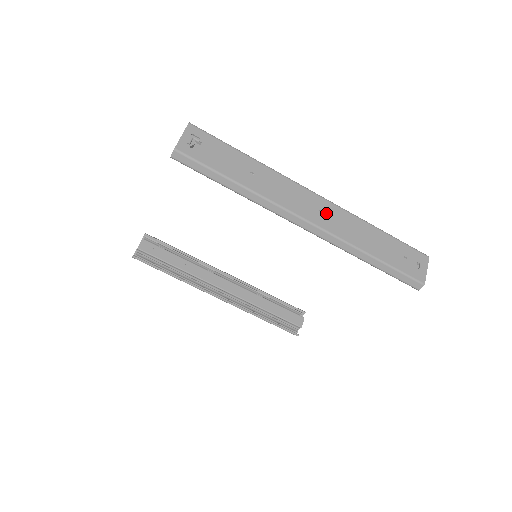
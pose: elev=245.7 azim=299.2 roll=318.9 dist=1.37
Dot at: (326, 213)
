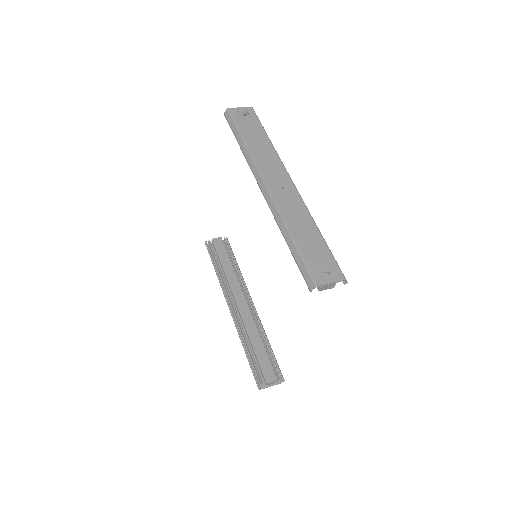
Dot at: (286, 192)
